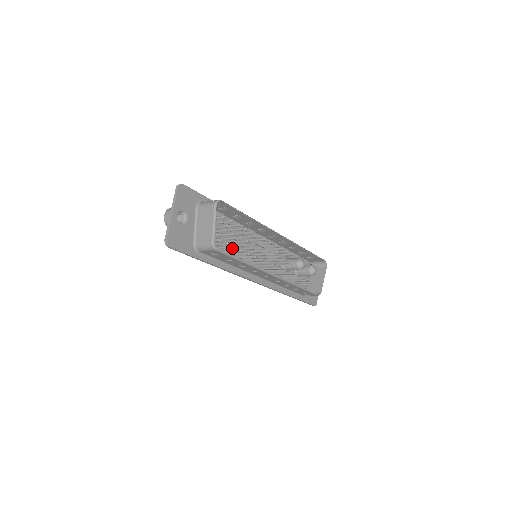
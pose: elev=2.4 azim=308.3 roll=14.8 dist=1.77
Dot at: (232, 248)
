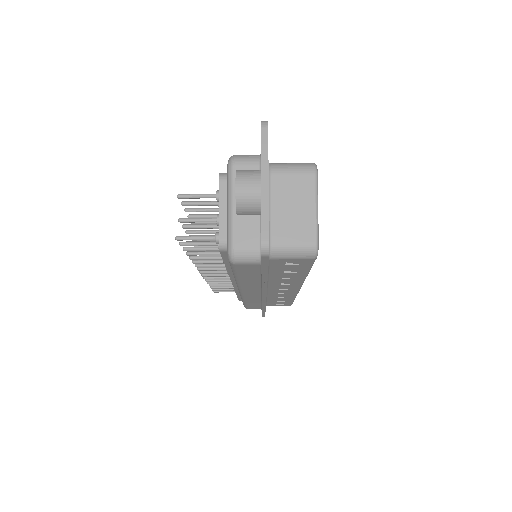
Dot at: occluded
